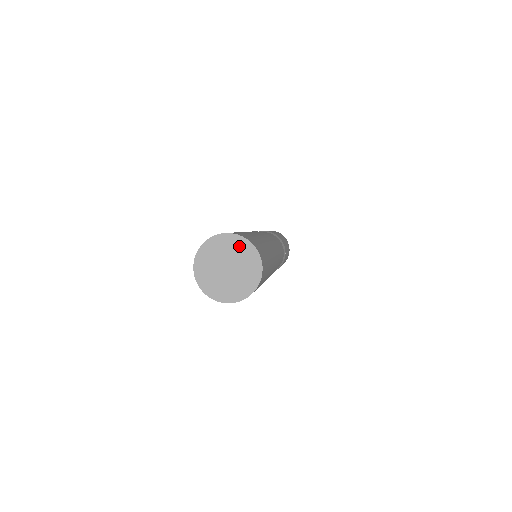
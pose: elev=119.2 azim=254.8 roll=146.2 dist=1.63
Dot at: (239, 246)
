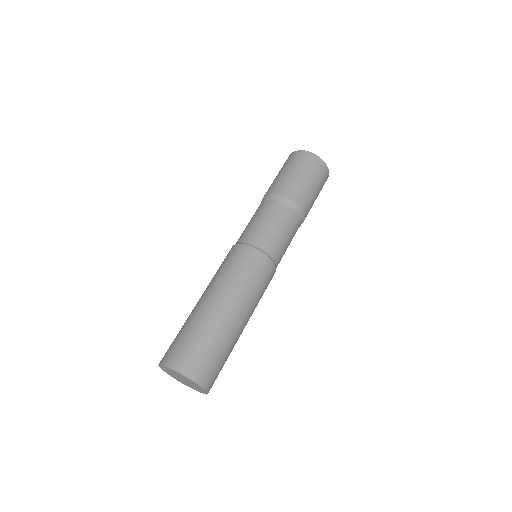
Dot at: (186, 378)
